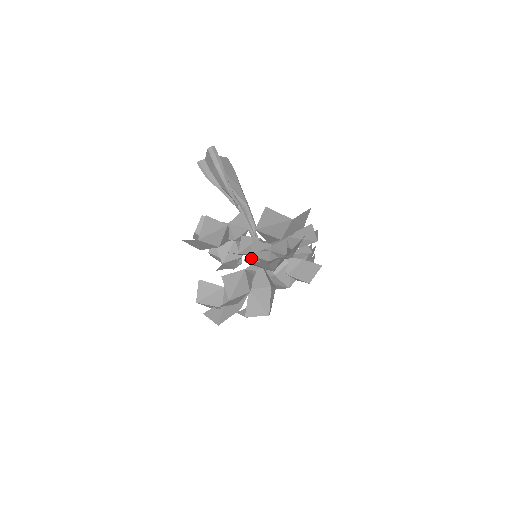
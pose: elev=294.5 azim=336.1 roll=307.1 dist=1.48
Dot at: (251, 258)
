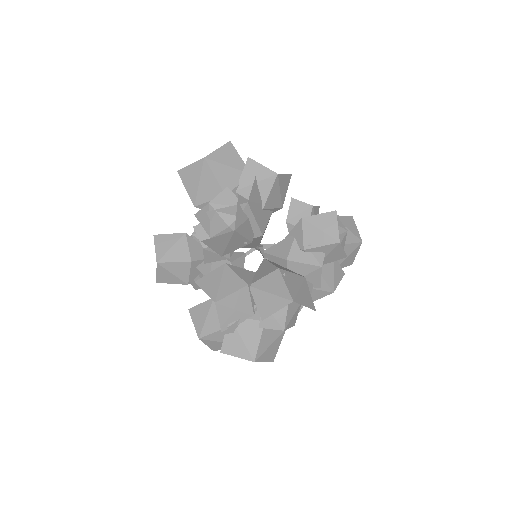
Dot at: occluded
